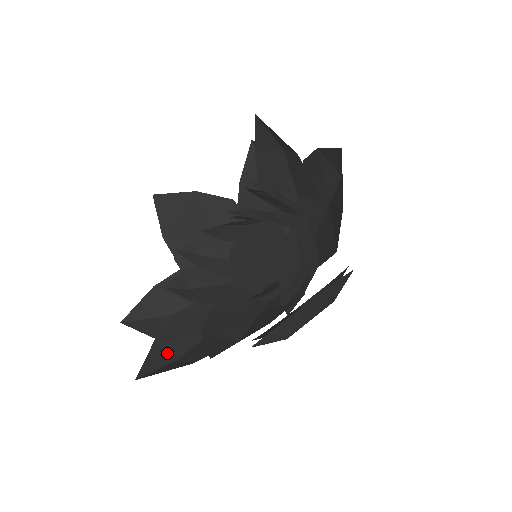
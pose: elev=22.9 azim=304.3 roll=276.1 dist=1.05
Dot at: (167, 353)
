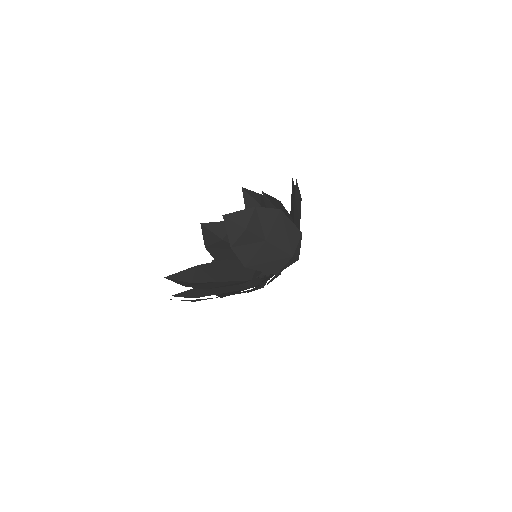
Dot at: occluded
